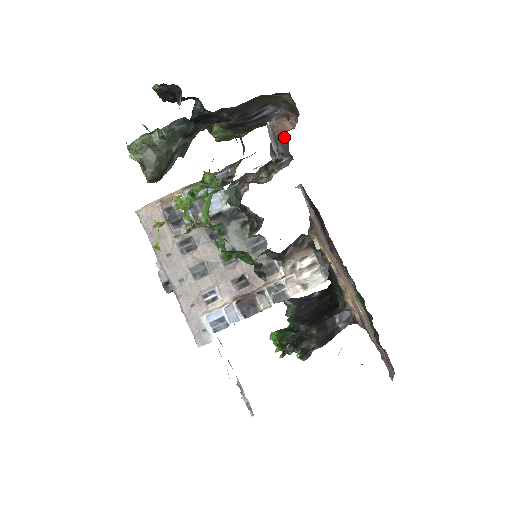
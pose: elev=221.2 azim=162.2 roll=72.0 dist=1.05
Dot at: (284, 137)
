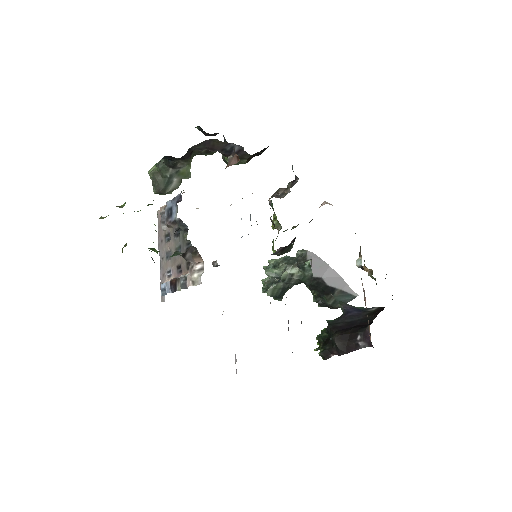
Dot at: occluded
